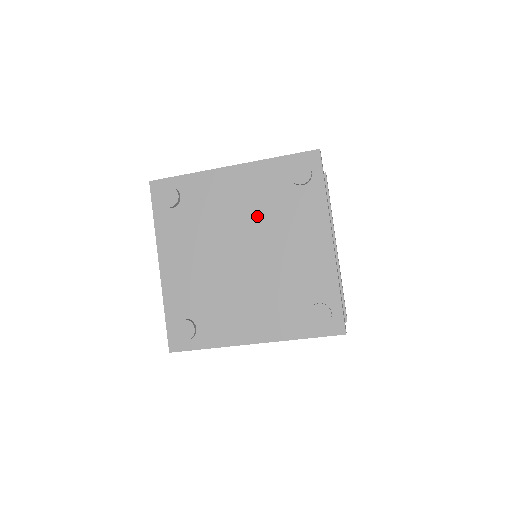
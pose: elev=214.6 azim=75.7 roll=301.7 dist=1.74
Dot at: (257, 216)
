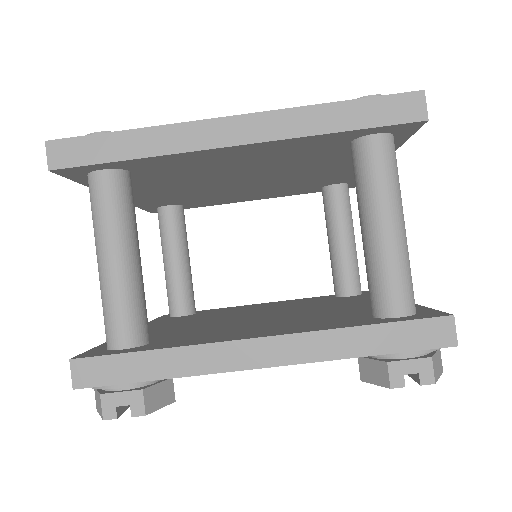
Dot at: occluded
